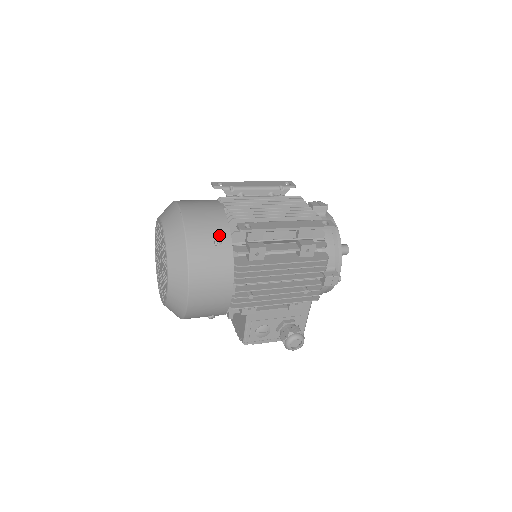
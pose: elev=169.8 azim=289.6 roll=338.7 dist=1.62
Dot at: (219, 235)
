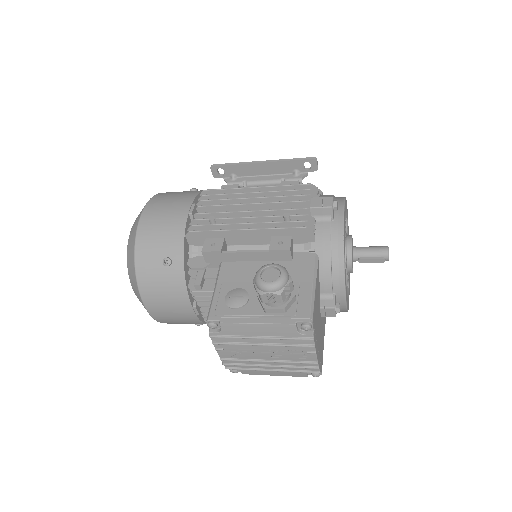
Dot at: occluded
